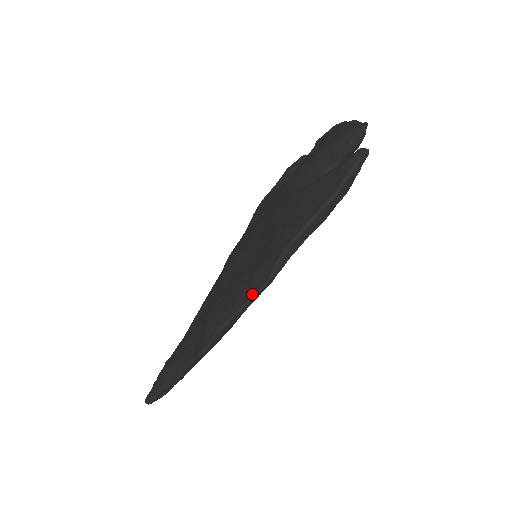
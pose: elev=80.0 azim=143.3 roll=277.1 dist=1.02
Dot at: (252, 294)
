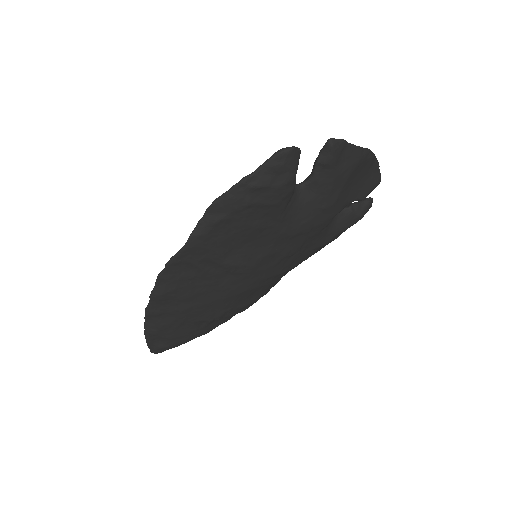
Dot at: (180, 250)
